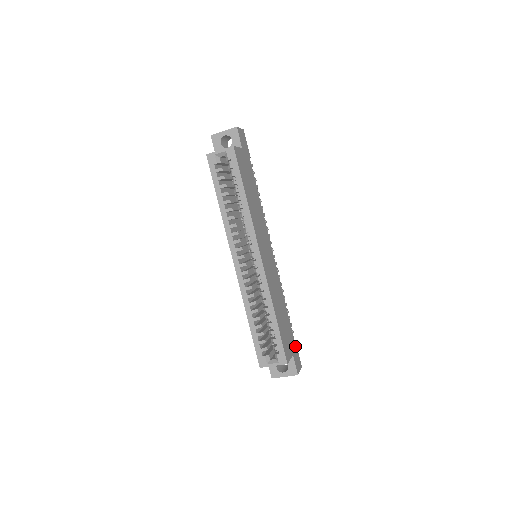
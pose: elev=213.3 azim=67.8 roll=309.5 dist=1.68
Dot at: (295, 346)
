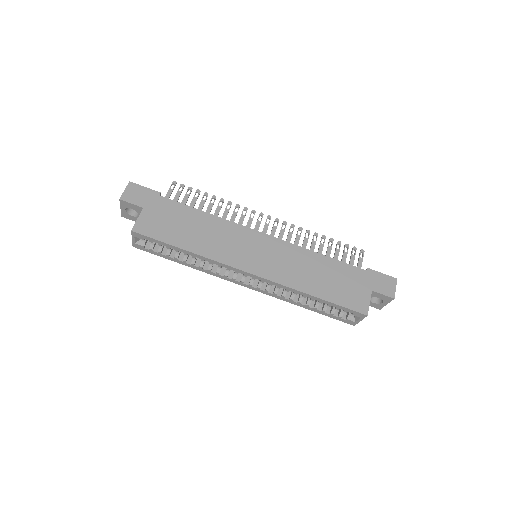
Dot at: (370, 274)
